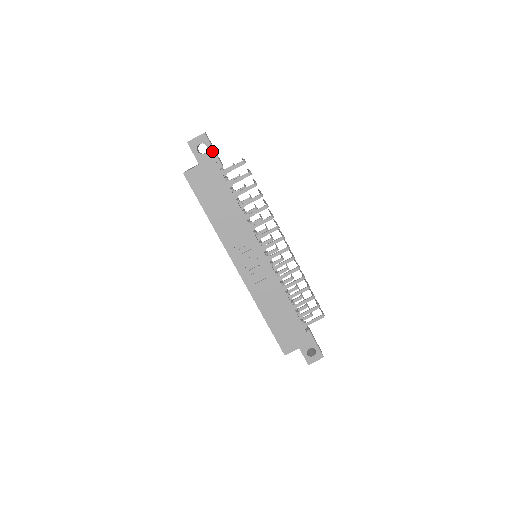
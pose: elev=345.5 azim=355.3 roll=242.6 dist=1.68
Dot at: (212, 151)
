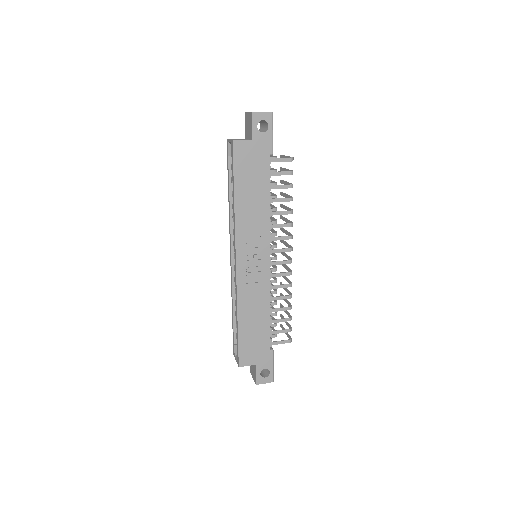
Dot at: (271, 133)
